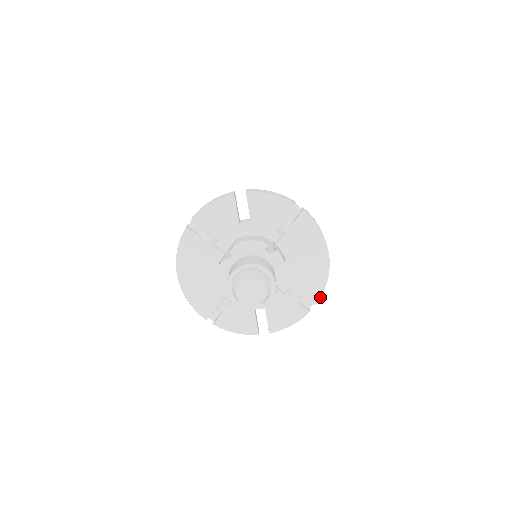
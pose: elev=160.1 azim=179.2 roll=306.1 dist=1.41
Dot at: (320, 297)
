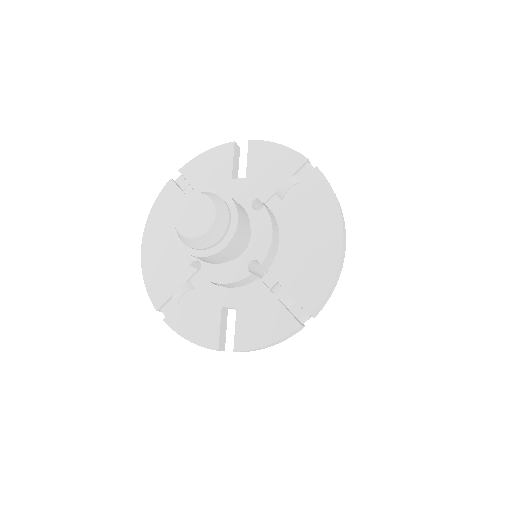
Dot at: (320, 303)
